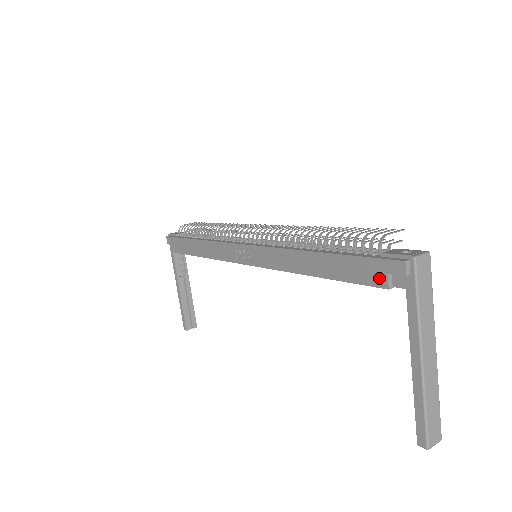
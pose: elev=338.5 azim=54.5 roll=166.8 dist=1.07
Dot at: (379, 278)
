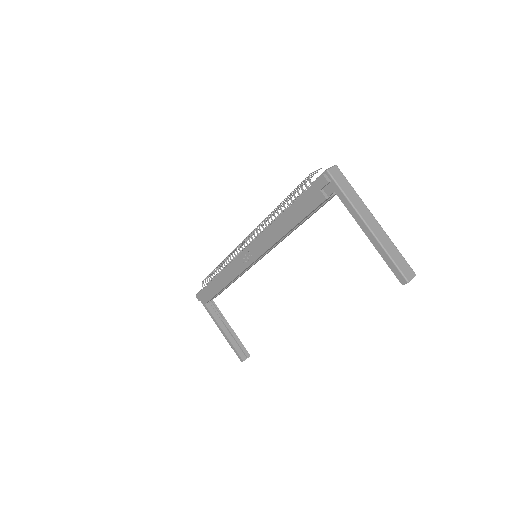
Dot at: (318, 197)
